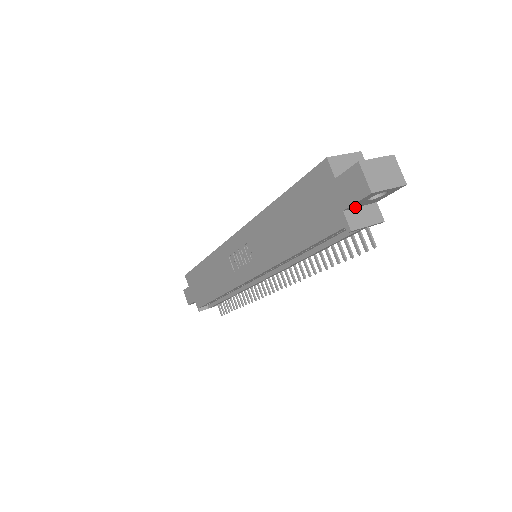
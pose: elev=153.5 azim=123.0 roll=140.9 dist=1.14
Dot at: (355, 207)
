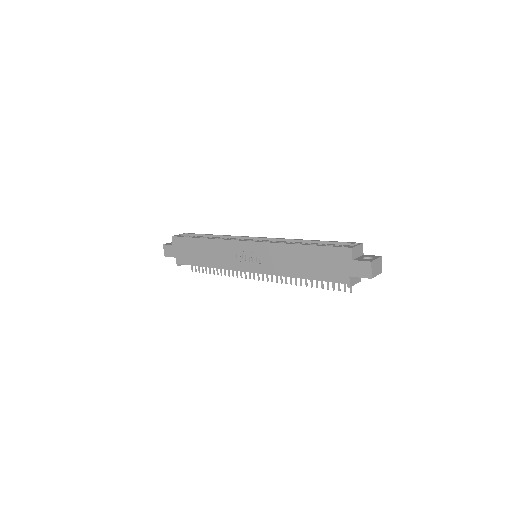
Dot at: occluded
